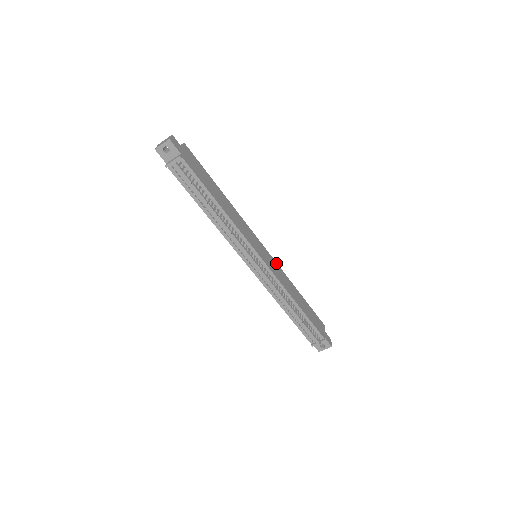
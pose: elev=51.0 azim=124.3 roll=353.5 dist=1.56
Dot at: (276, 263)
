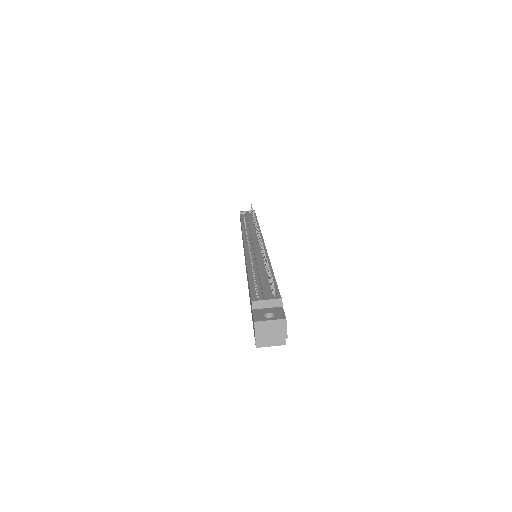
Dot at: occluded
